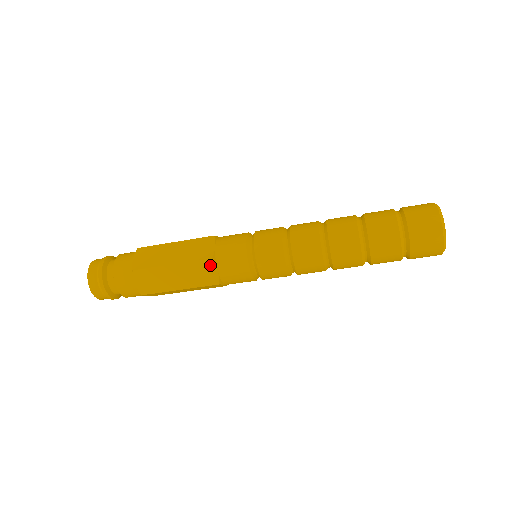
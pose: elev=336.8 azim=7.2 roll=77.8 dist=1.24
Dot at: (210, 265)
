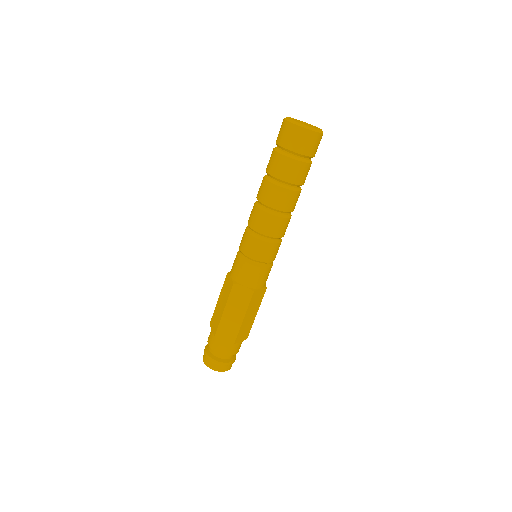
Dot at: (228, 278)
